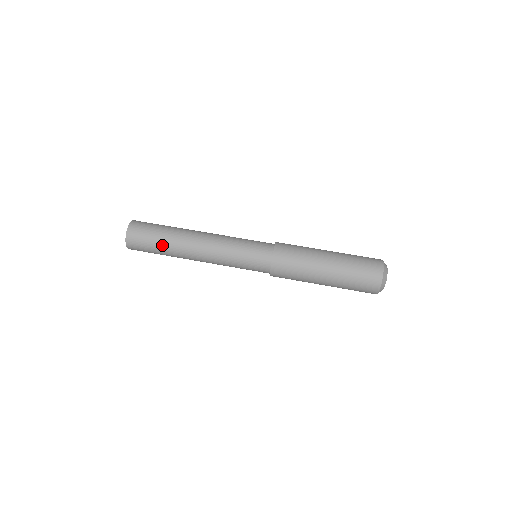
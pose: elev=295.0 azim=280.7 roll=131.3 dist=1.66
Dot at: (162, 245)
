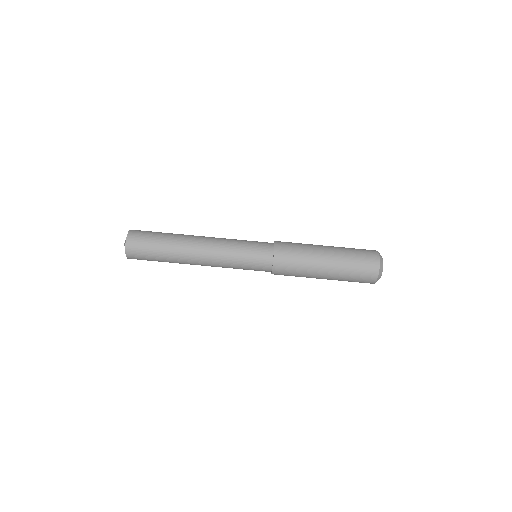
Dot at: (163, 253)
